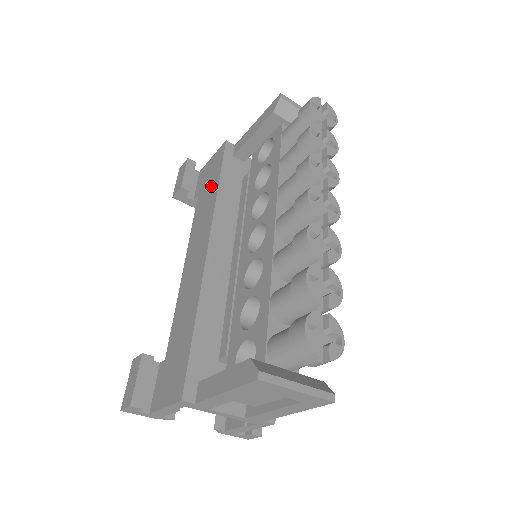
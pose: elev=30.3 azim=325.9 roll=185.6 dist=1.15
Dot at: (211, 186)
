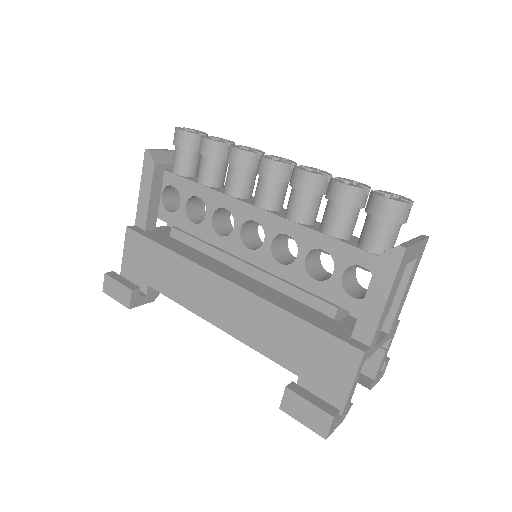
Dot at: (159, 261)
